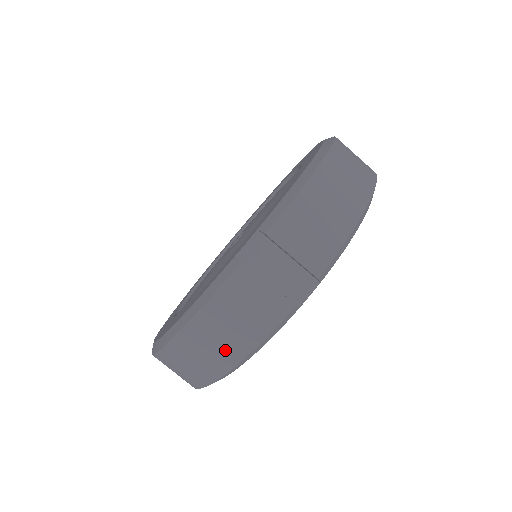
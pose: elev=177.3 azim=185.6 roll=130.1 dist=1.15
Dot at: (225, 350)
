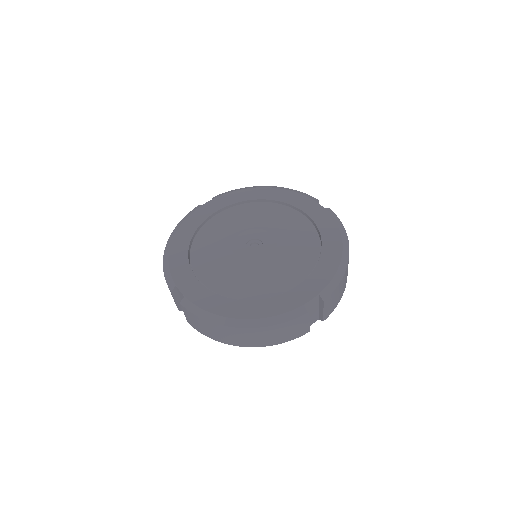
Dot at: occluded
